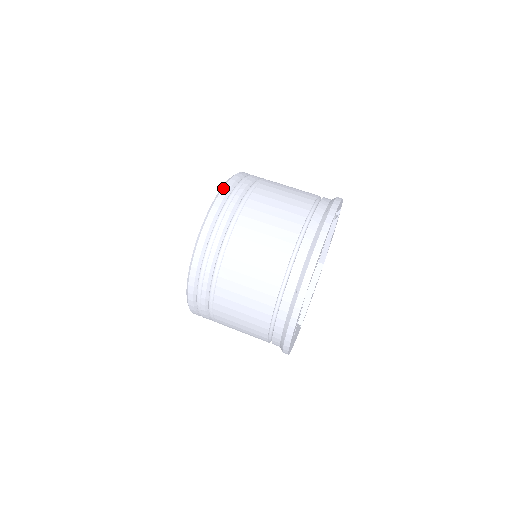
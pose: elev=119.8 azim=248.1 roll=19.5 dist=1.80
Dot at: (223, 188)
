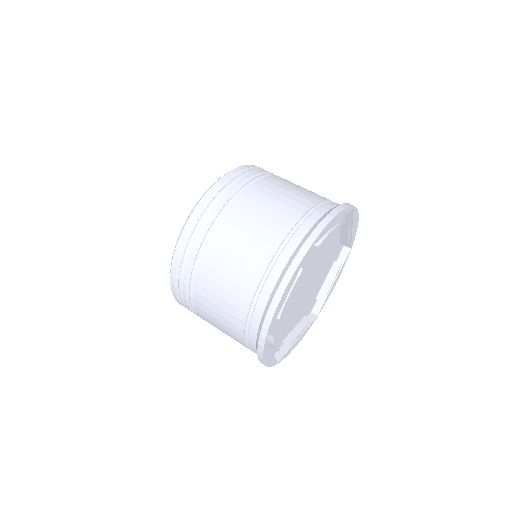
Dot at: occluded
